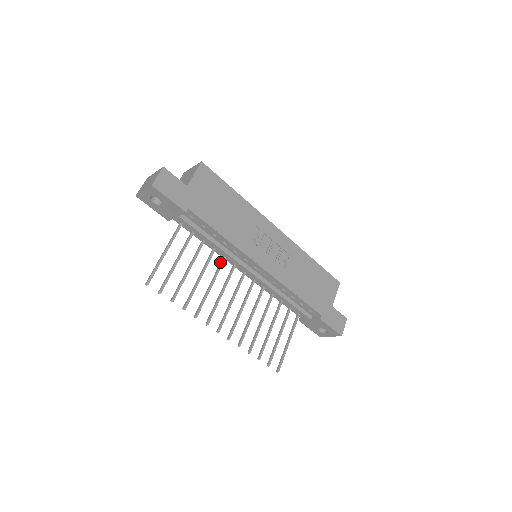
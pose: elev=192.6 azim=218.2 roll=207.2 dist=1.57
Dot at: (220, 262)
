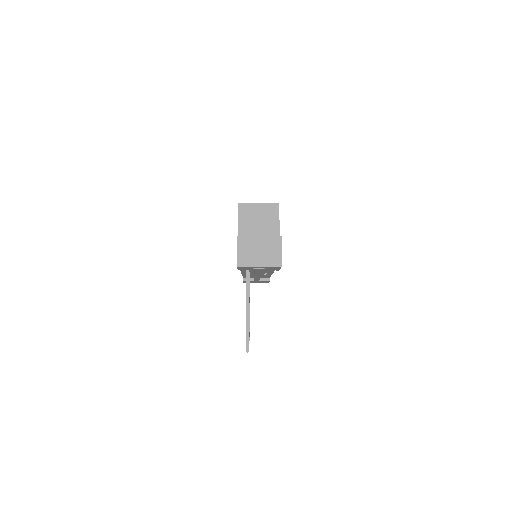
Dot at: occluded
